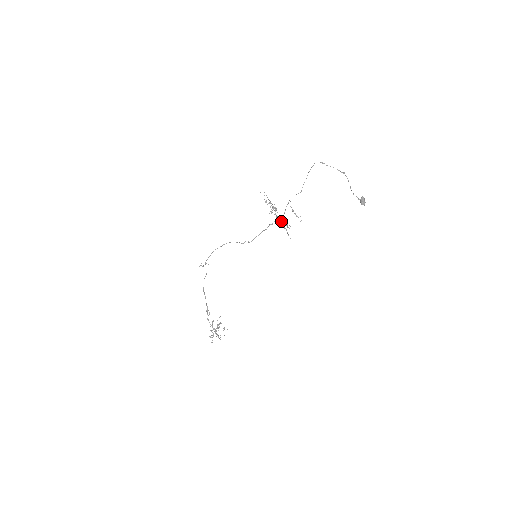
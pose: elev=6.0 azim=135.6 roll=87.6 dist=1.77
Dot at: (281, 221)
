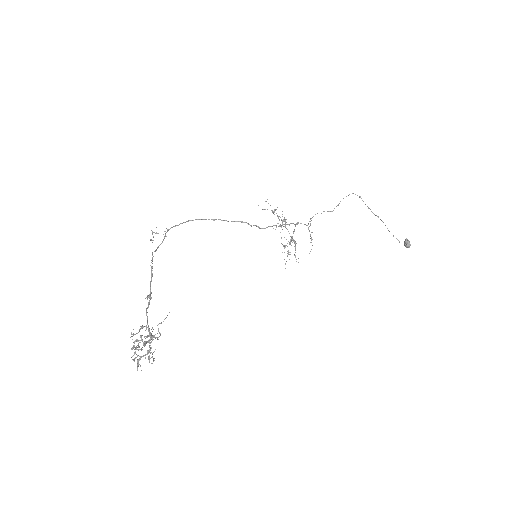
Dot at: (292, 236)
